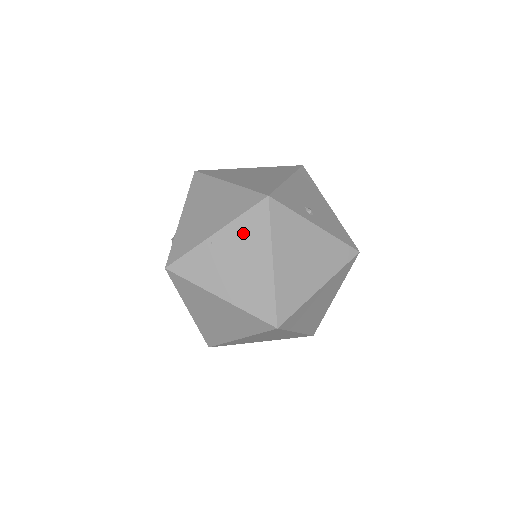
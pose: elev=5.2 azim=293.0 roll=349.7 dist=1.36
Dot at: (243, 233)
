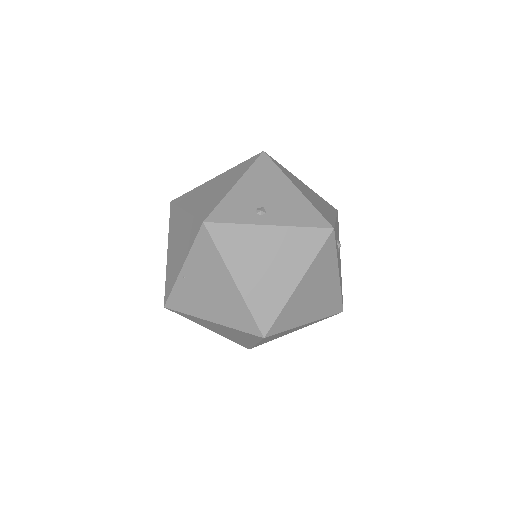
Dot at: (201, 262)
